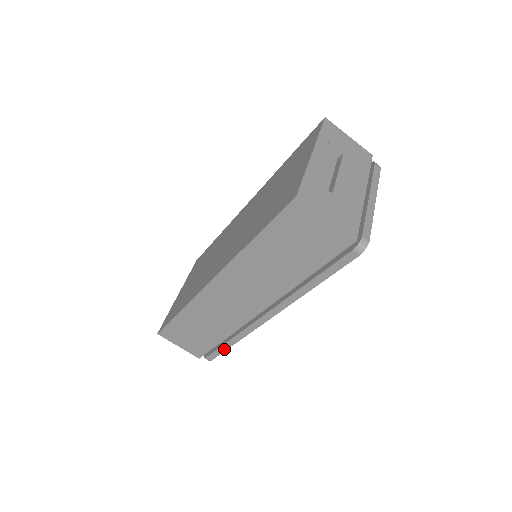
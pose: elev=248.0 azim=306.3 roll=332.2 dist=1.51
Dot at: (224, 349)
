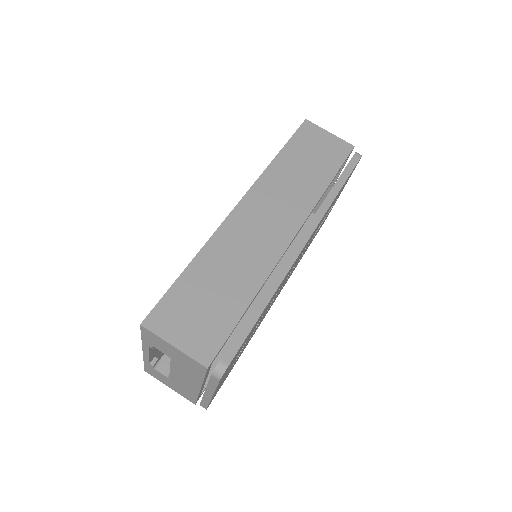
Dot at: (251, 324)
